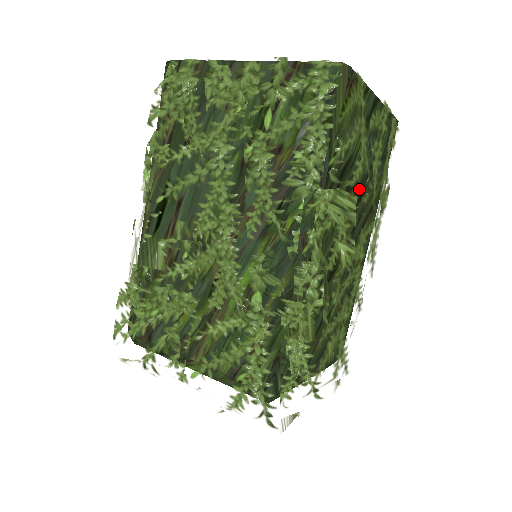
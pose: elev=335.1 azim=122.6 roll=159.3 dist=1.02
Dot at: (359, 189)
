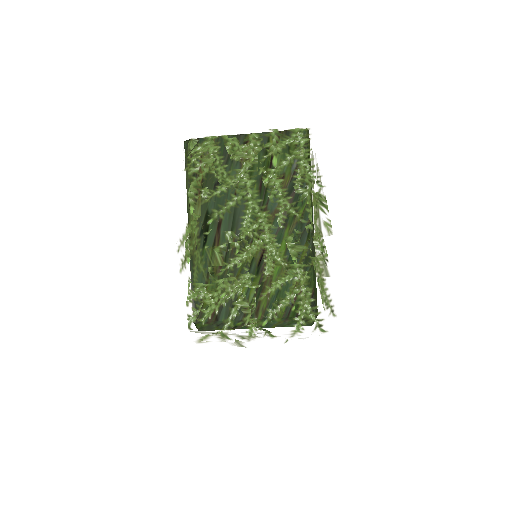
Dot at: occluded
